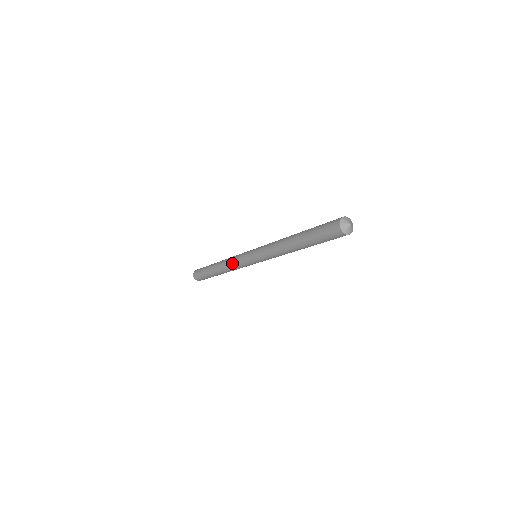
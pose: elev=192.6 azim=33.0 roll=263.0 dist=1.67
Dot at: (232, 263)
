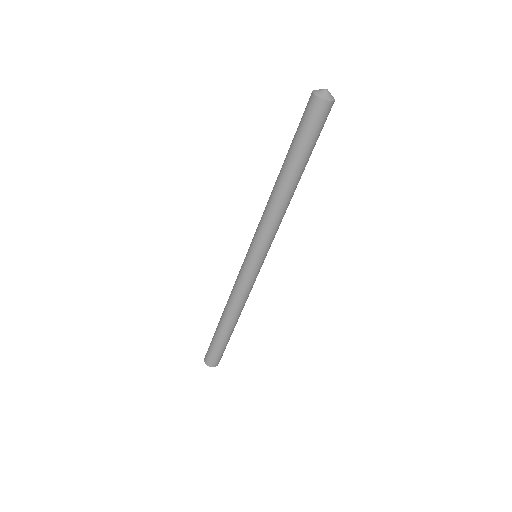
Dot at: (236, 292)
